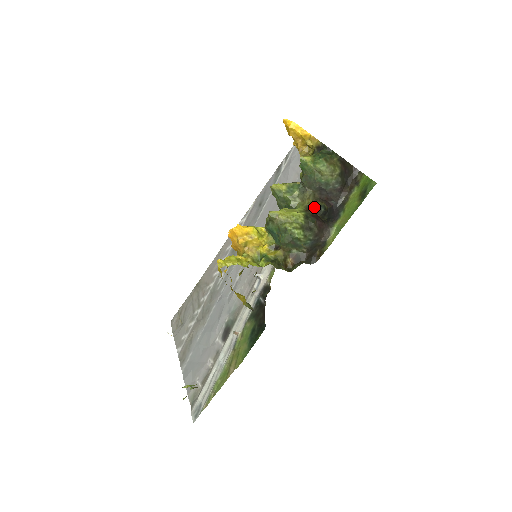
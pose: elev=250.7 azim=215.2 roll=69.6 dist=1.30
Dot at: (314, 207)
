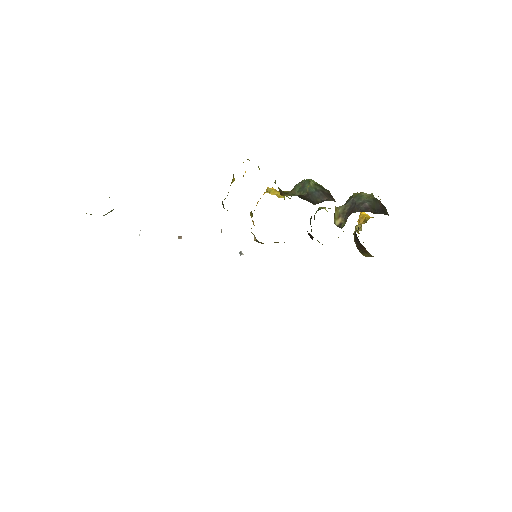
Dot at: (337, 222)
